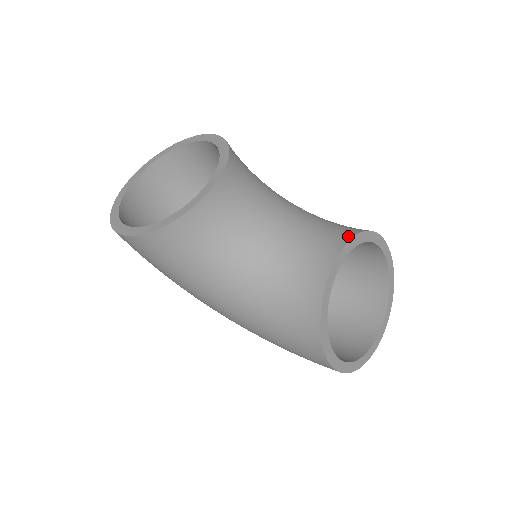
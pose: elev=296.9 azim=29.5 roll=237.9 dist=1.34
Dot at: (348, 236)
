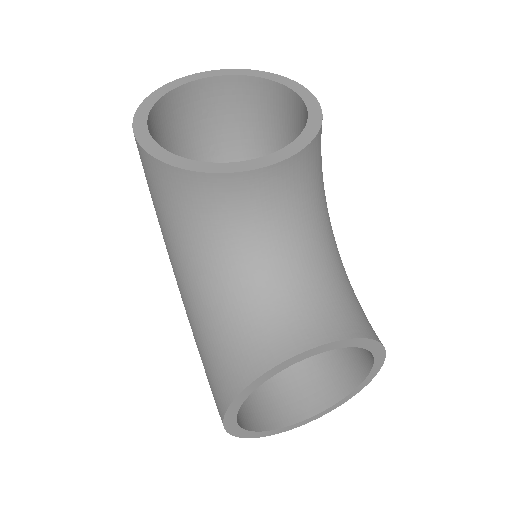
Dot at: (348, 332)
